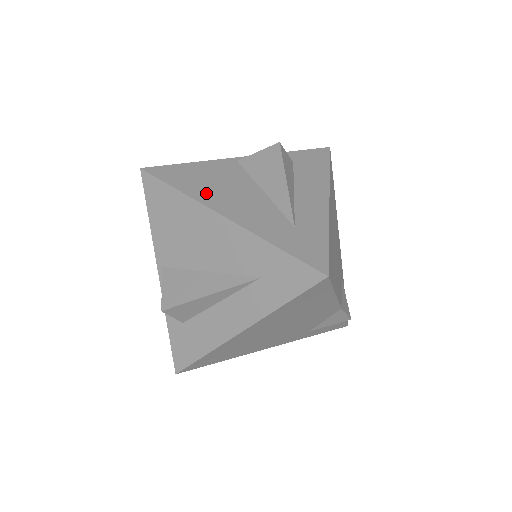
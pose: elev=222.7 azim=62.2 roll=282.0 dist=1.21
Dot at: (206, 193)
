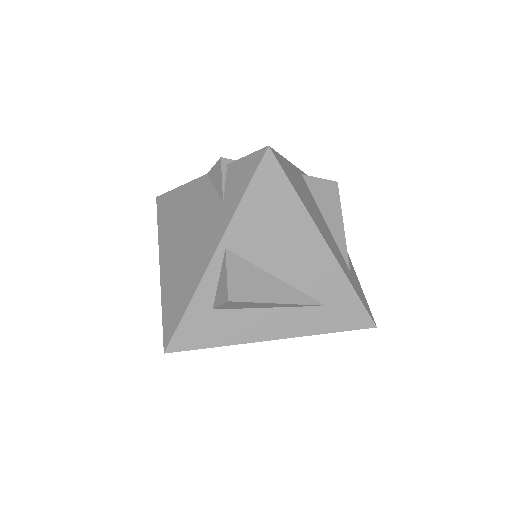
Dot at: (310, 208)
